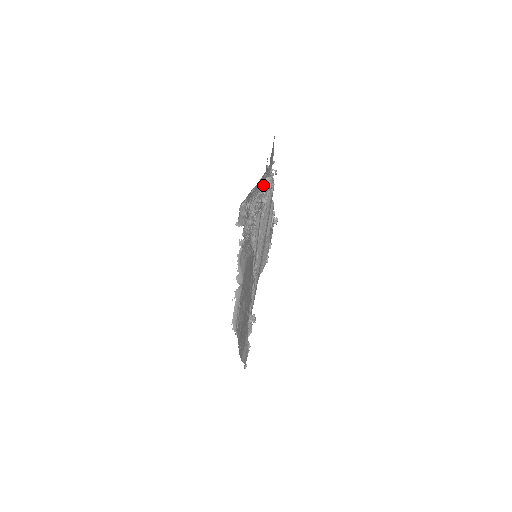
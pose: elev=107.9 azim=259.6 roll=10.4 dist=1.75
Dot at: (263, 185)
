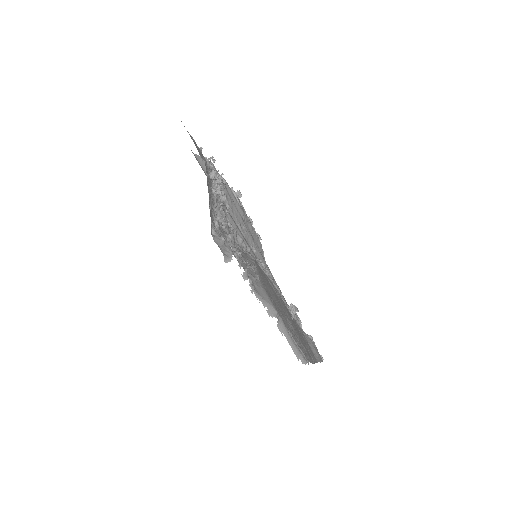
Dot at: (211, 185)
